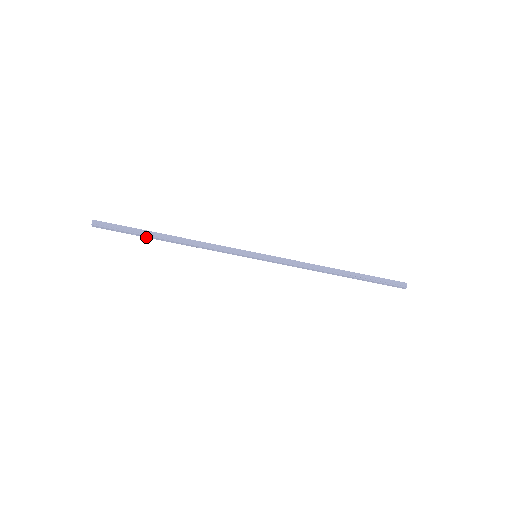
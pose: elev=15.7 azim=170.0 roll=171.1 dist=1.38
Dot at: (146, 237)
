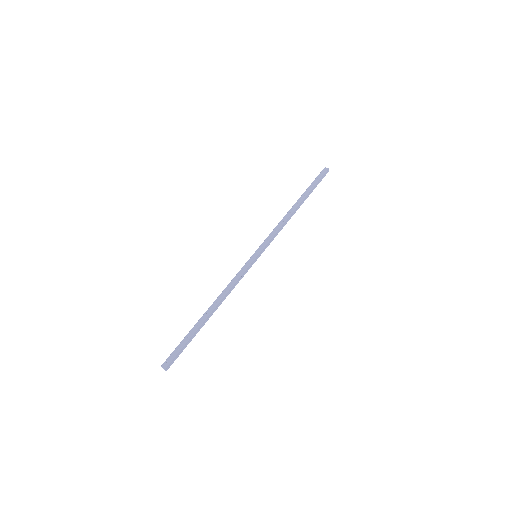
Dot at: (195, 329)
